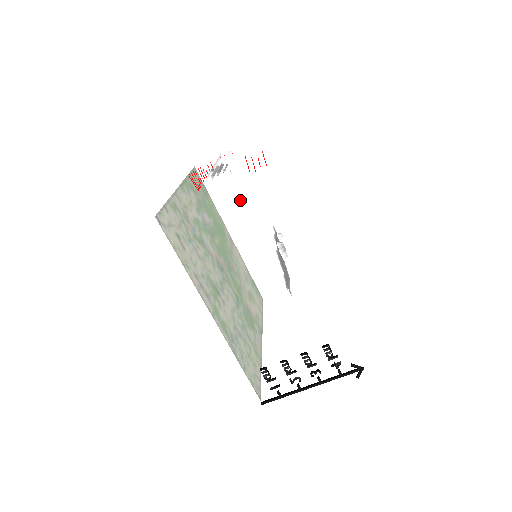
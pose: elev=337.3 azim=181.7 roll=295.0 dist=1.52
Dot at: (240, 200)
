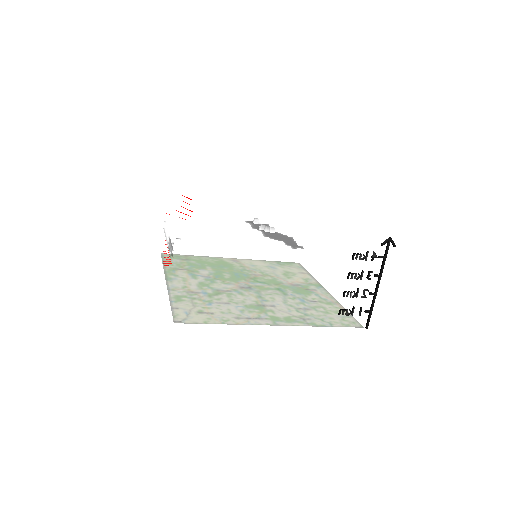
Dot at: (203, 247)
